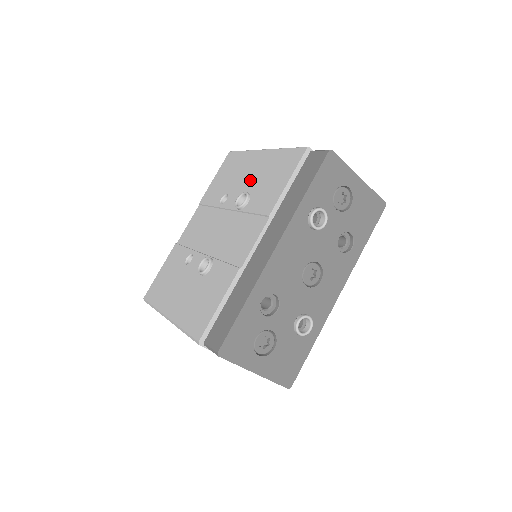
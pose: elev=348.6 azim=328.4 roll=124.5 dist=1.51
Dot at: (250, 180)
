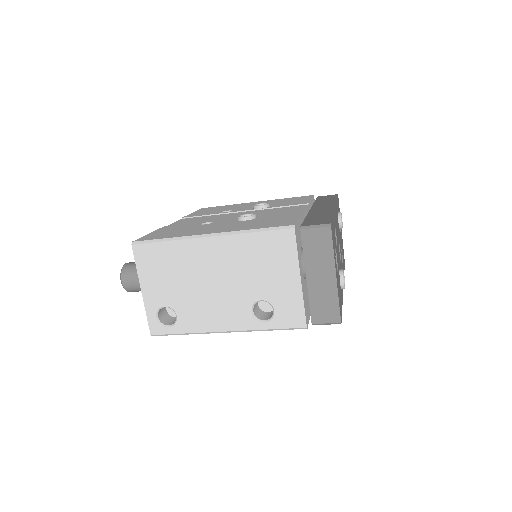
Dot at: occluded
